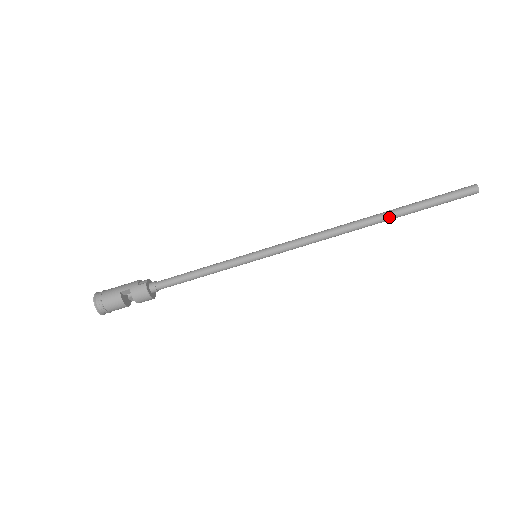
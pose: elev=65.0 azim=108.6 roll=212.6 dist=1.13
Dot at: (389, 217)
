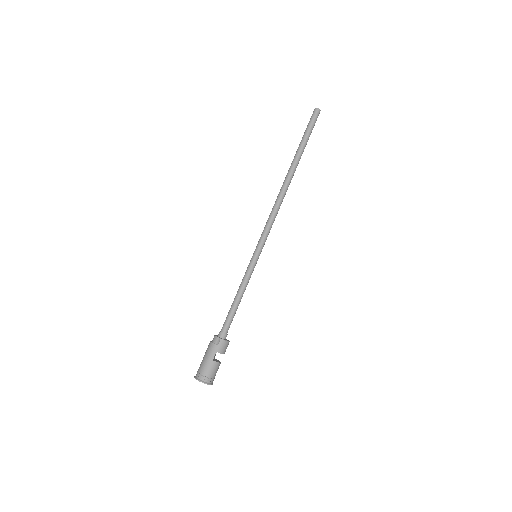
Dot at: (297, 165)
